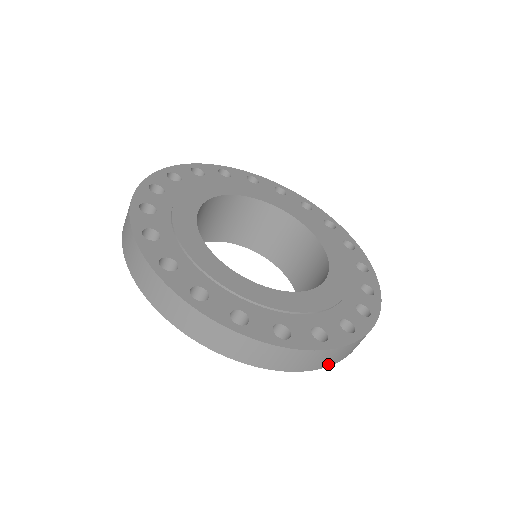
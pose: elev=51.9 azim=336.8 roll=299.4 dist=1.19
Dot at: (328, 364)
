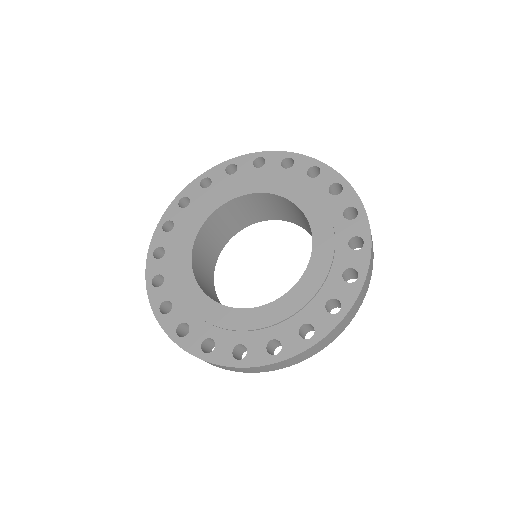
Dot at: (299, 361)
